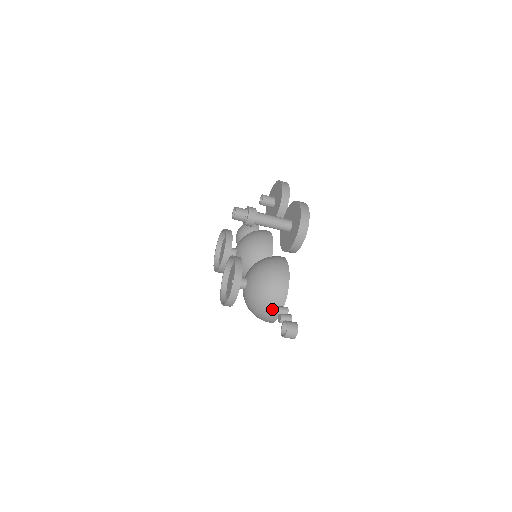
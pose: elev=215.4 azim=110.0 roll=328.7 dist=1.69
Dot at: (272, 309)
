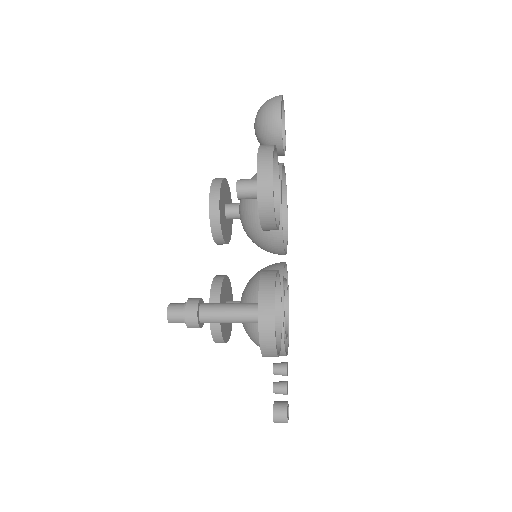
Dot at: occluded
